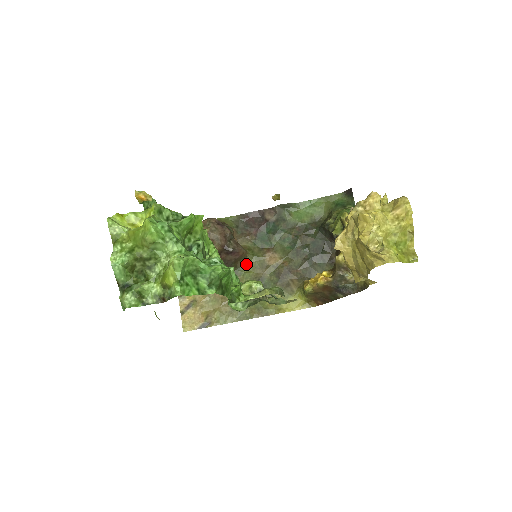
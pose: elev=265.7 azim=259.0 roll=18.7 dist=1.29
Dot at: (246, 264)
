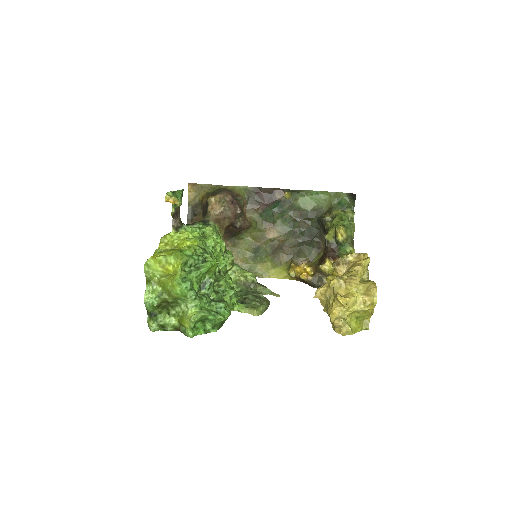
Dot at: (248, 232)
